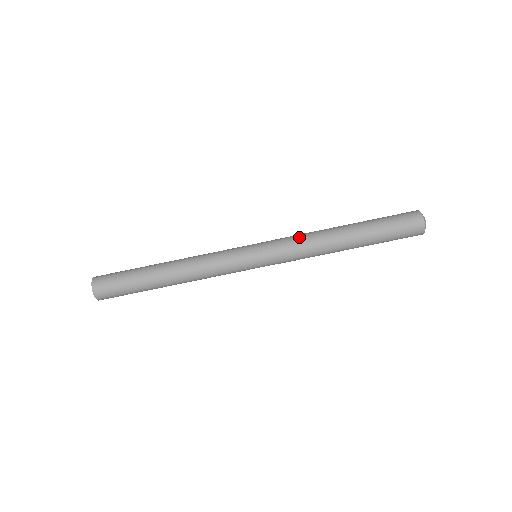
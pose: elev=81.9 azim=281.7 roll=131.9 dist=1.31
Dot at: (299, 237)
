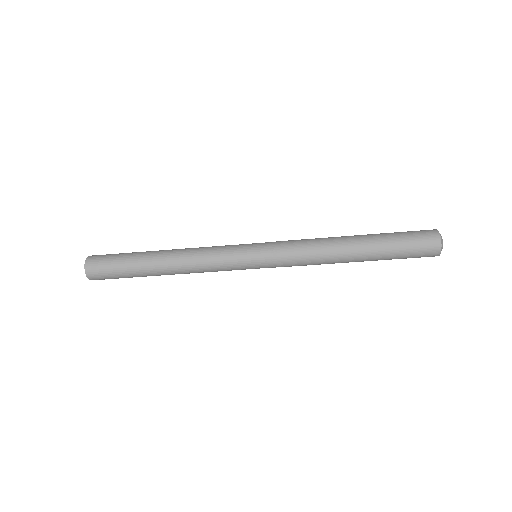
Dot at: (305, 263)
